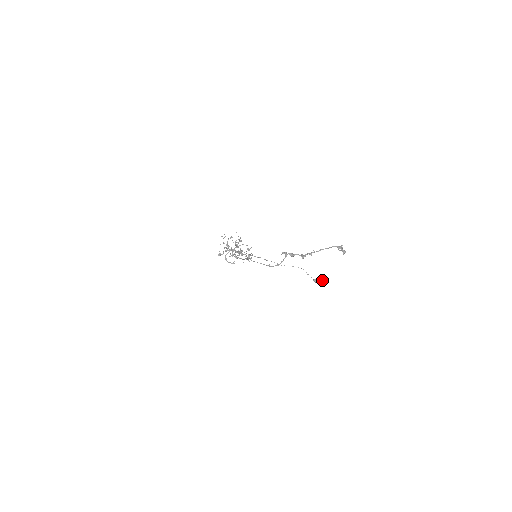
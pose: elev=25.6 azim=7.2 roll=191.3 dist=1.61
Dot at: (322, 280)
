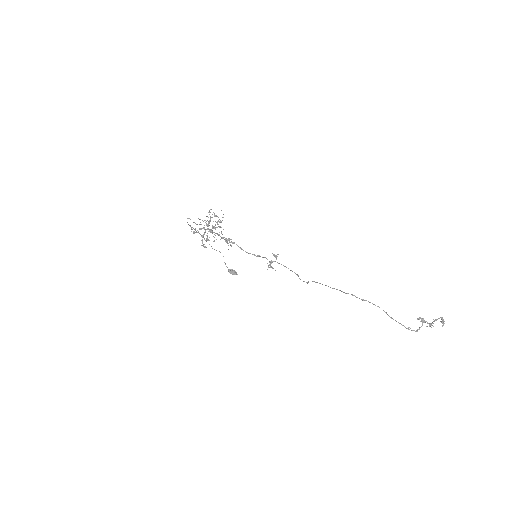
Dot at: occluded
